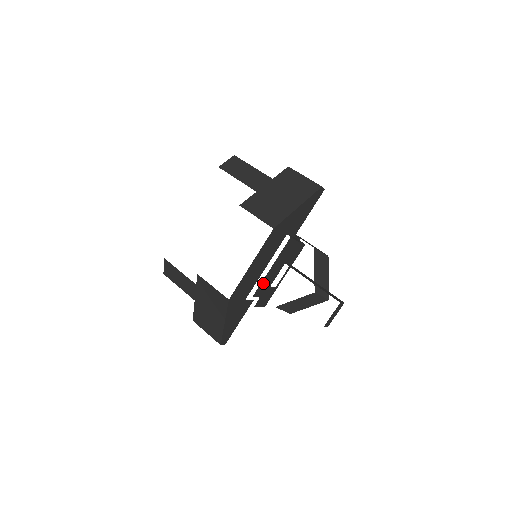
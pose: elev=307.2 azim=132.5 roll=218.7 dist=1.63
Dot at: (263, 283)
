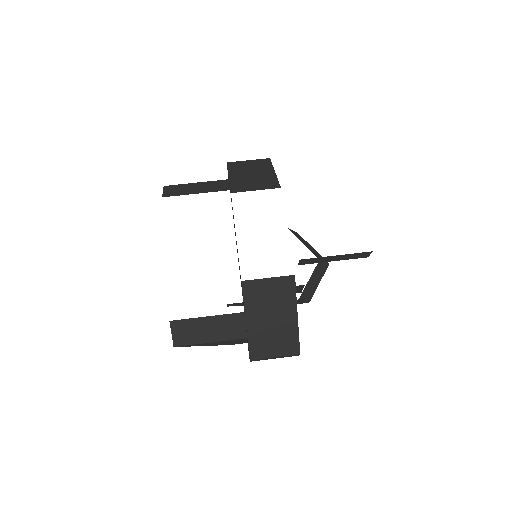
Dot at: occluded
